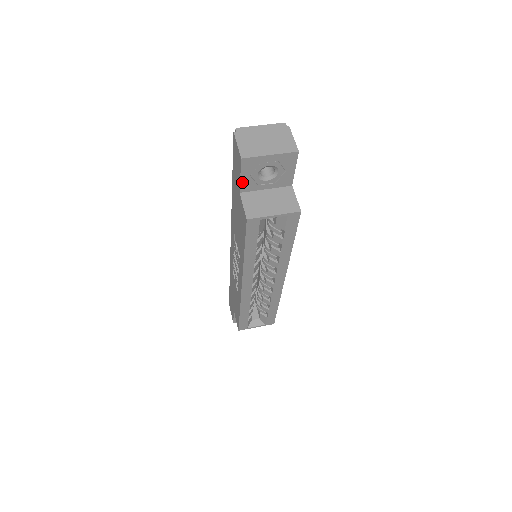
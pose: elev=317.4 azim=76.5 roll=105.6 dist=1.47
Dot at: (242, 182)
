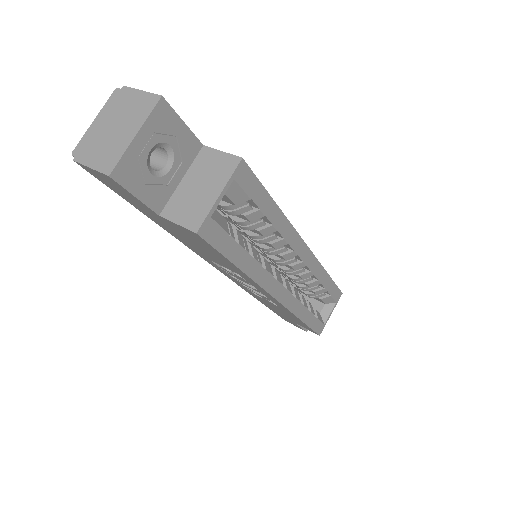
Dot at: (146, 201)
